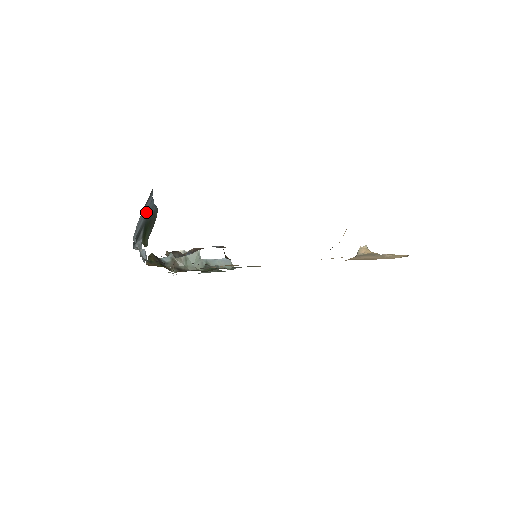
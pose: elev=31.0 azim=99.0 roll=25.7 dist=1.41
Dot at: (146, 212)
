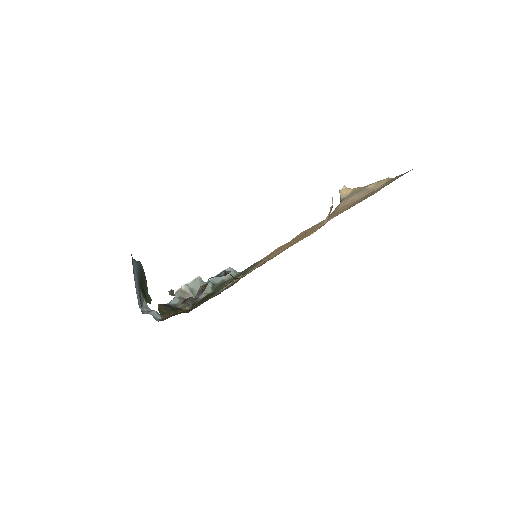
Dot at: occluded
